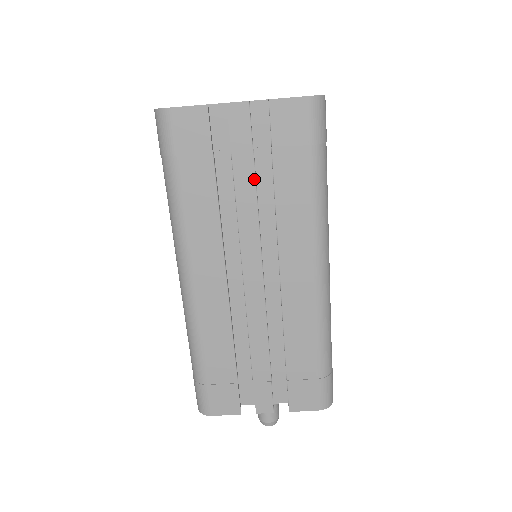
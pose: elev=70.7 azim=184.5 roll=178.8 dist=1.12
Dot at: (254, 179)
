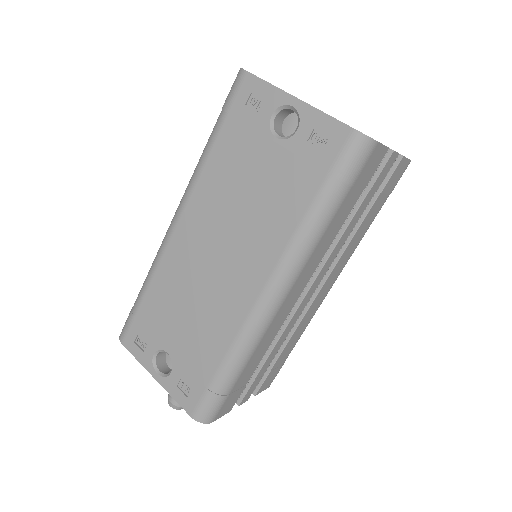
Dot at: (361, 214)
